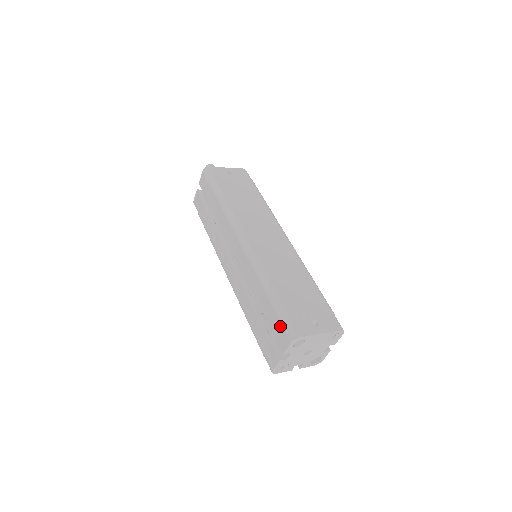
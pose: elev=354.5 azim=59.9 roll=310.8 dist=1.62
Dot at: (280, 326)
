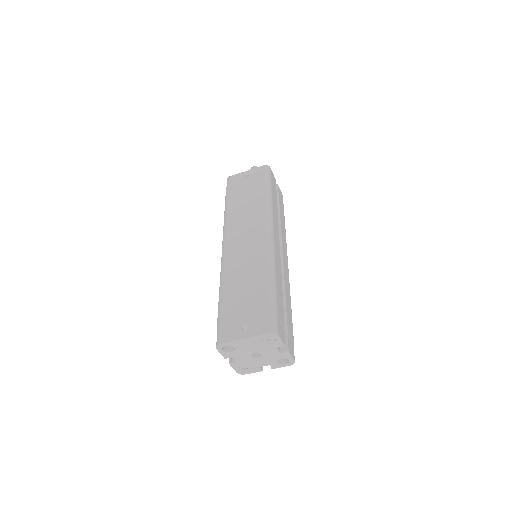
Dot at: occluded
